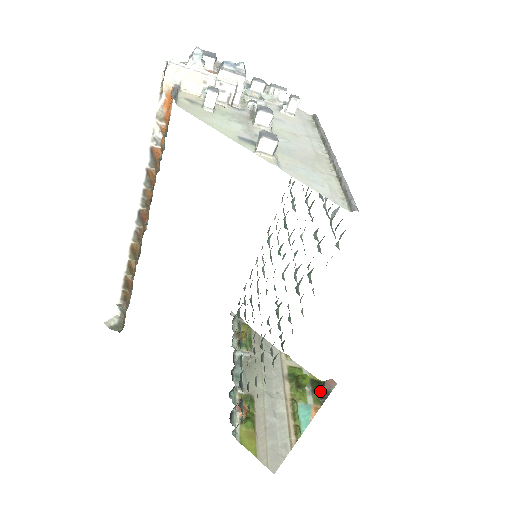
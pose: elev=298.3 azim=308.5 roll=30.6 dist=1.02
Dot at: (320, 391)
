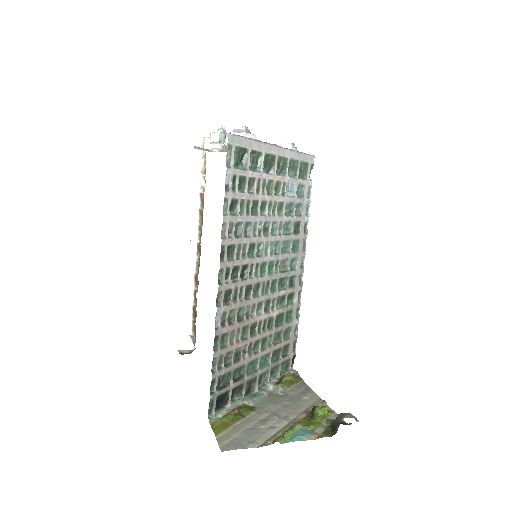
Dot at: (334, 423)
